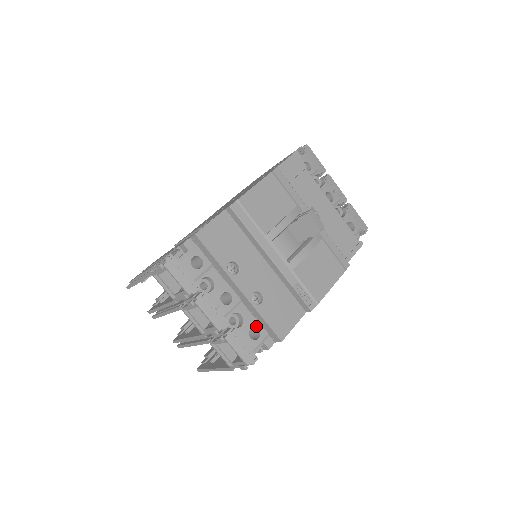
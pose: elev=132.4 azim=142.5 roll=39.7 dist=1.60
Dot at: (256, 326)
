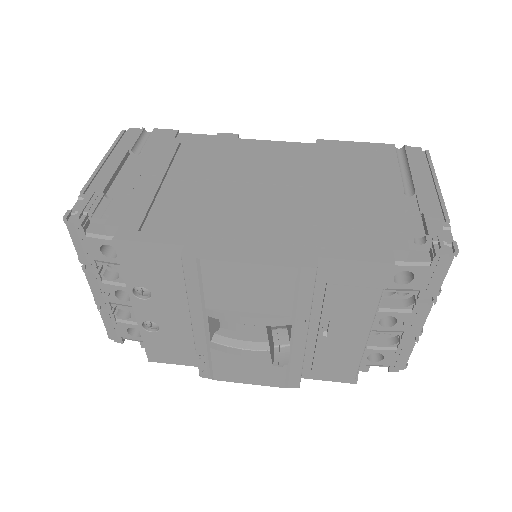
Dot at: occluded
